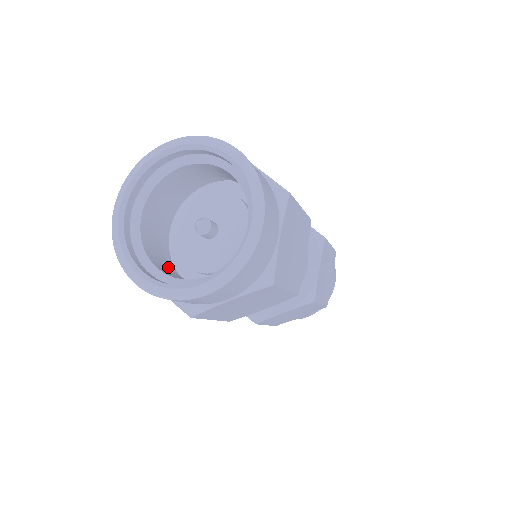
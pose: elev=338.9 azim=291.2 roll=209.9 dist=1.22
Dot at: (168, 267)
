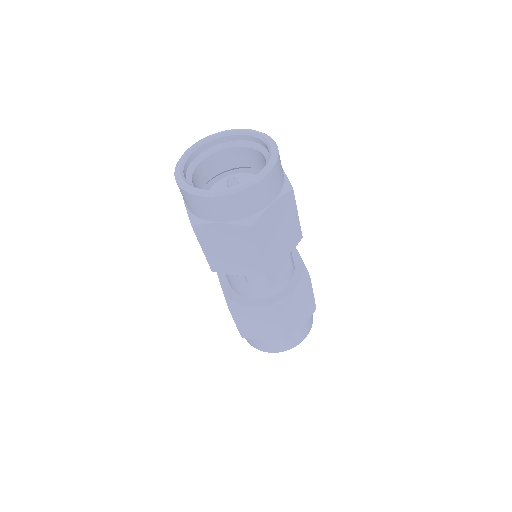
Dot at: occluded
